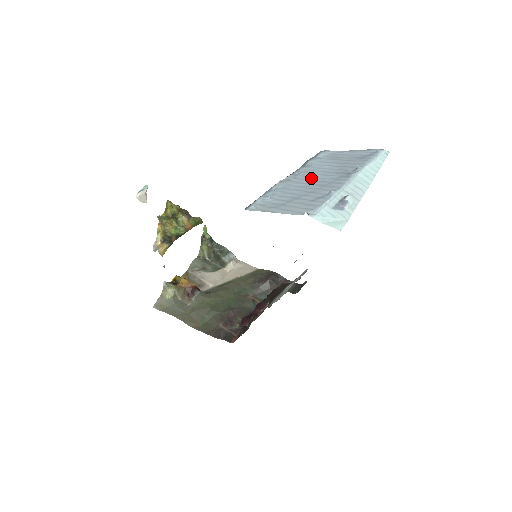
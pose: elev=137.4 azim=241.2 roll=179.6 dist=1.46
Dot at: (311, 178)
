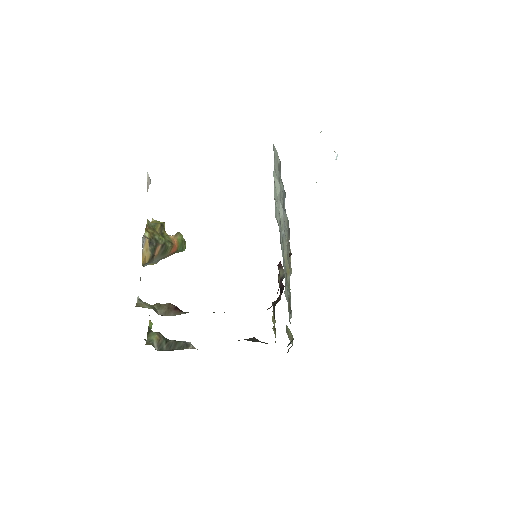
Dot at: occluded
